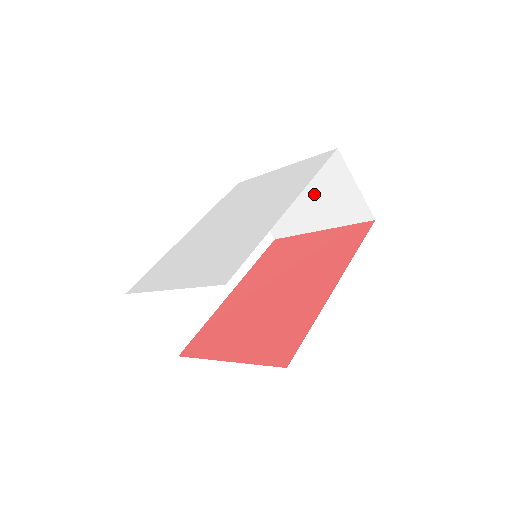
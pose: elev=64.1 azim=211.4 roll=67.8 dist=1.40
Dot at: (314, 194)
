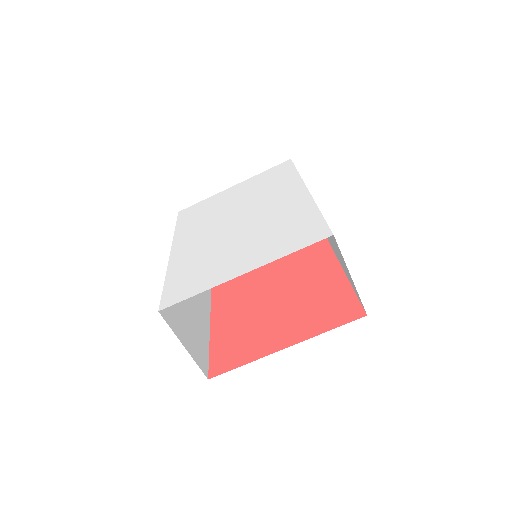
Dot at: occluded
